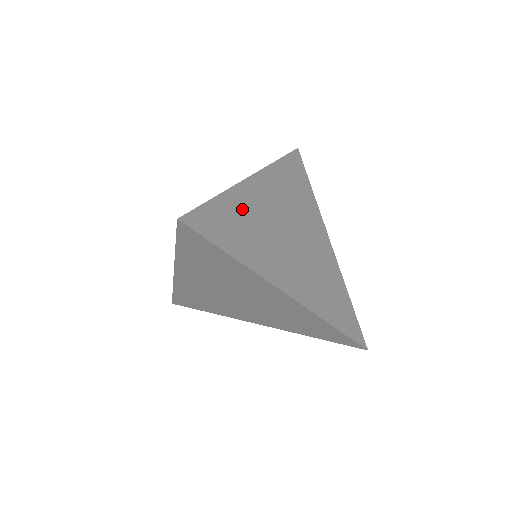
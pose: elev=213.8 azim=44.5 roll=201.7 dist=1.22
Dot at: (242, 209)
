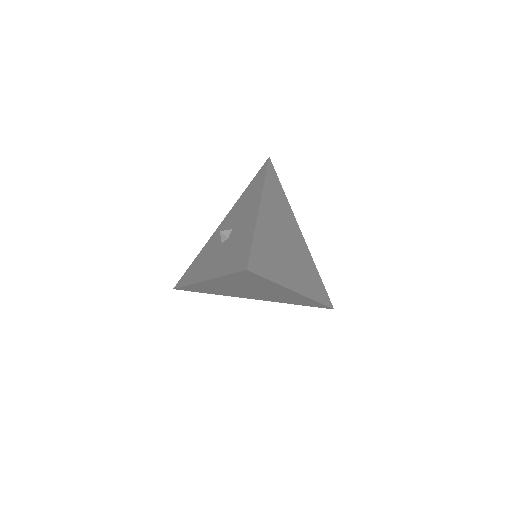
Dot at: (265, 238)
